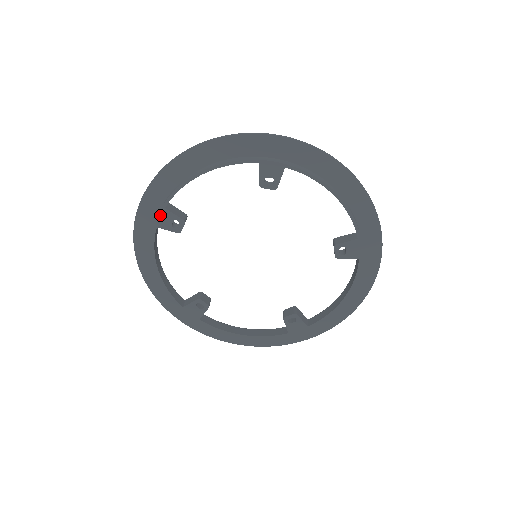
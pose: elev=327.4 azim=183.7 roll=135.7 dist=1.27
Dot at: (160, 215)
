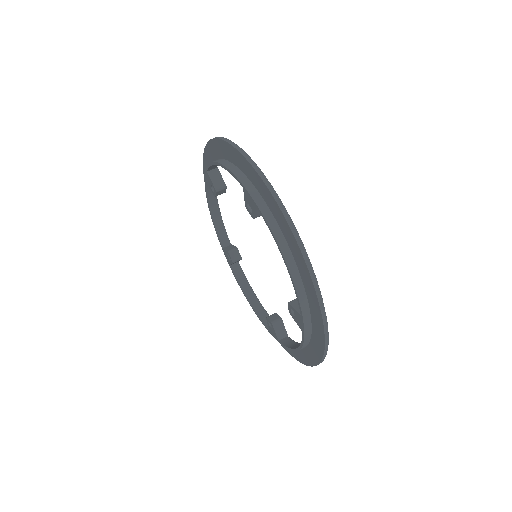
Dot at: (206, 174)
